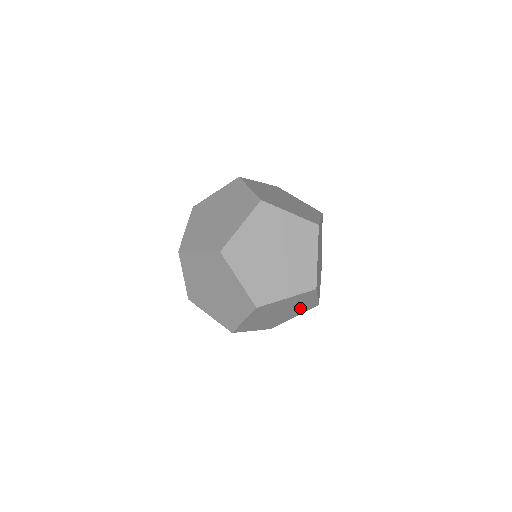
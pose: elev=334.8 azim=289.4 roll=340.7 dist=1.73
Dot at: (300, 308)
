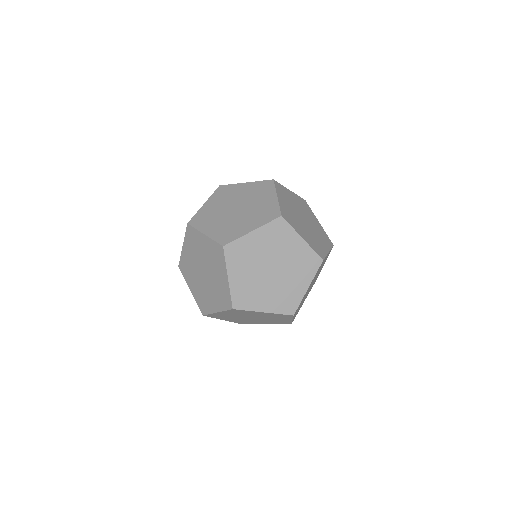
Dot at: occluded
